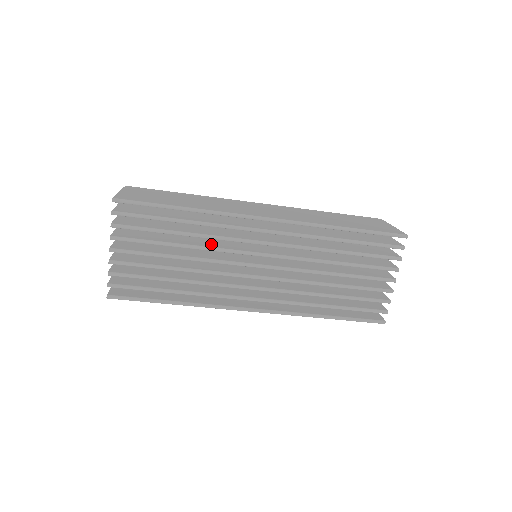
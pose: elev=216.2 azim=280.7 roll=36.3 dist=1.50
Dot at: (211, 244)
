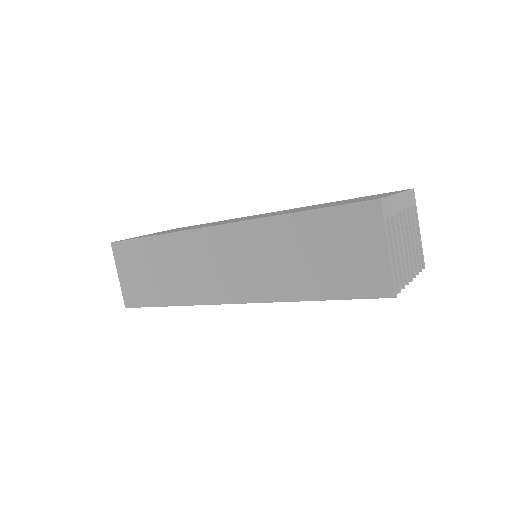
Dot at: occluded
